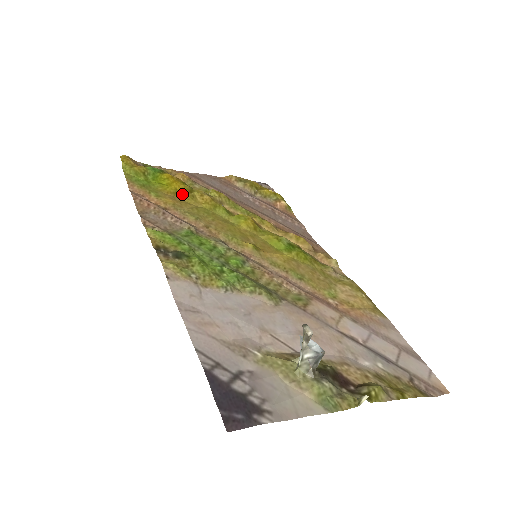
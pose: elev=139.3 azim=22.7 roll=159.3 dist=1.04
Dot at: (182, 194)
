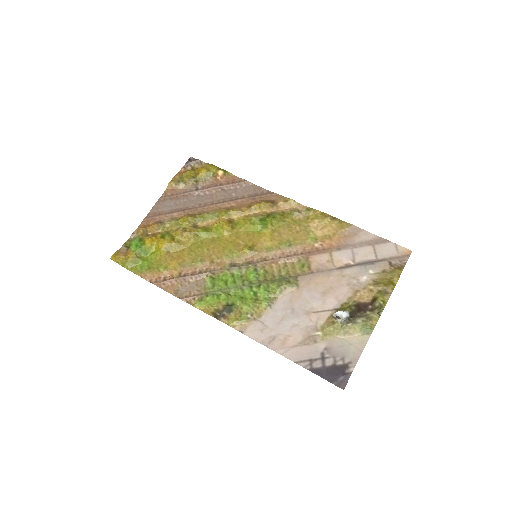
Dot at: (172, 248)
